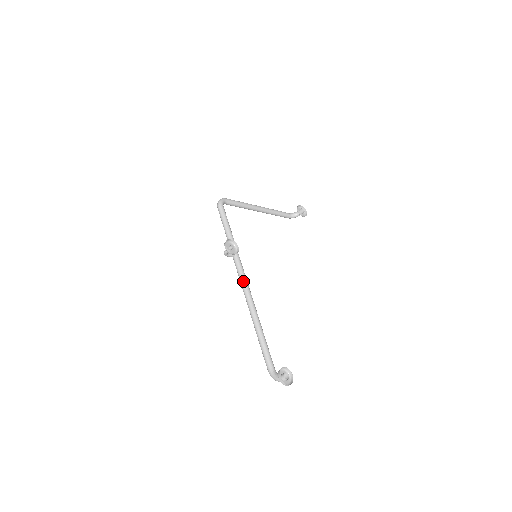
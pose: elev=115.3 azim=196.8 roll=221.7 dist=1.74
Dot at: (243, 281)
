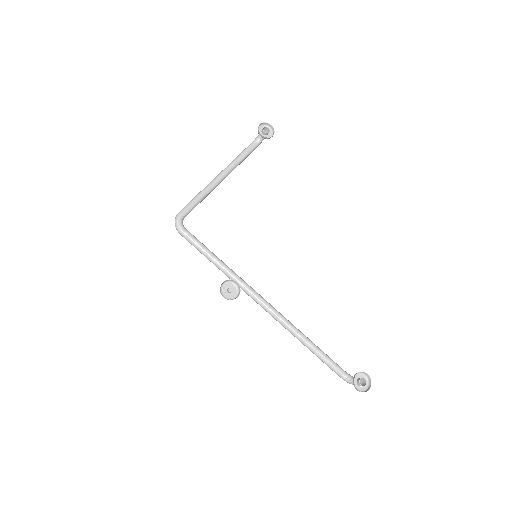
Dot at: (263, 306)
